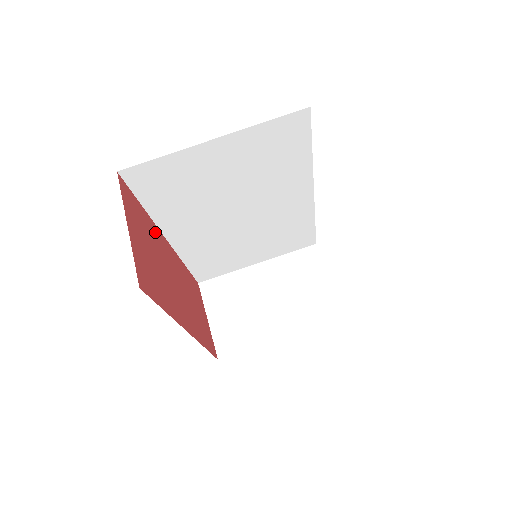
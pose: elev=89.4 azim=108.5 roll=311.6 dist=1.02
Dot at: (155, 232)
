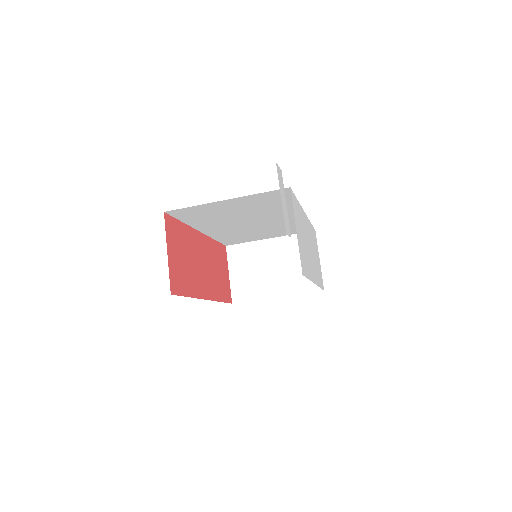
Dot at: (190, 234)
